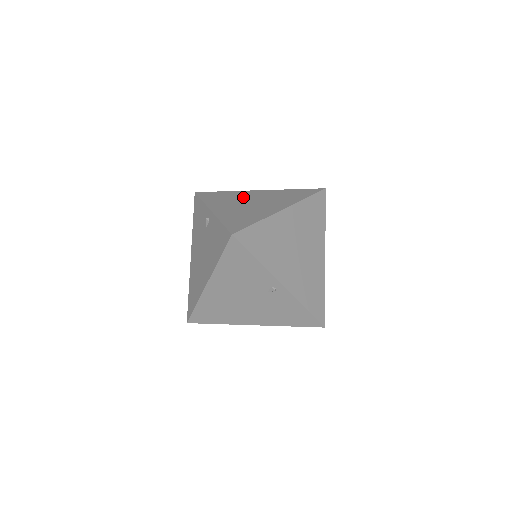
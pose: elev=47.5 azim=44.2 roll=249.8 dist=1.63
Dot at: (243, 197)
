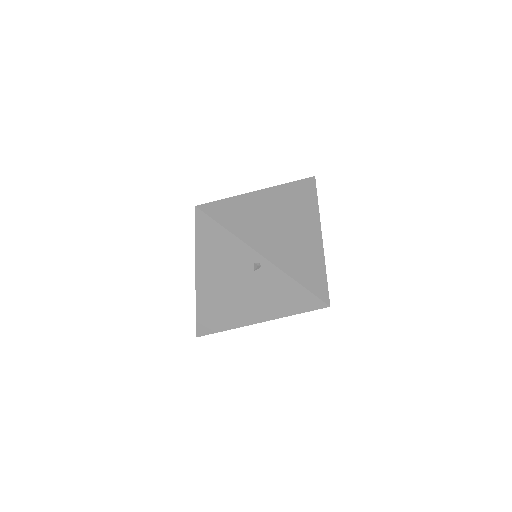
Dot at: occluded
